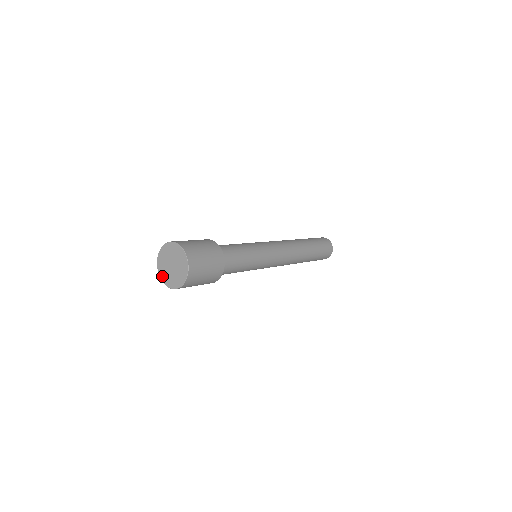
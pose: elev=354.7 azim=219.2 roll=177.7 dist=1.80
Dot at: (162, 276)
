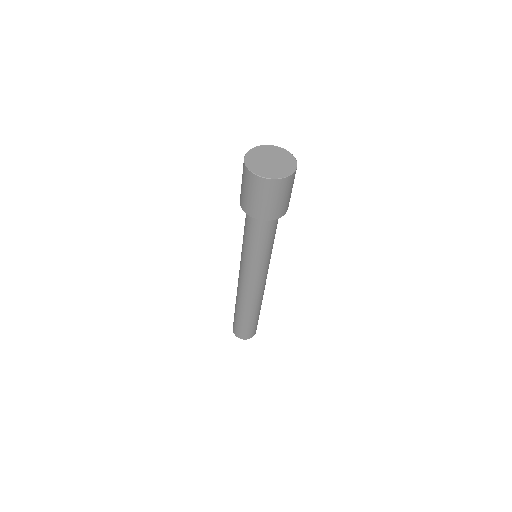
Dot at: (267, 175)
